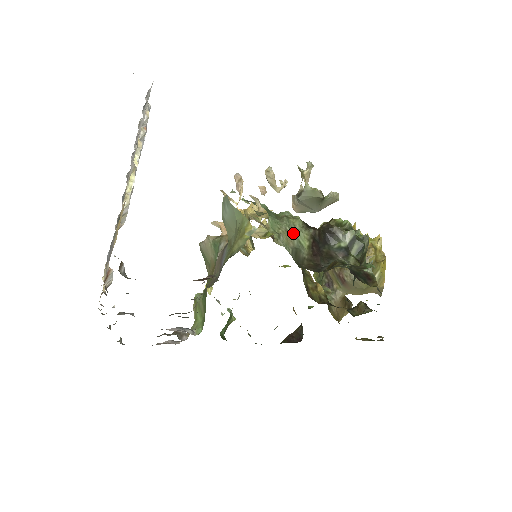
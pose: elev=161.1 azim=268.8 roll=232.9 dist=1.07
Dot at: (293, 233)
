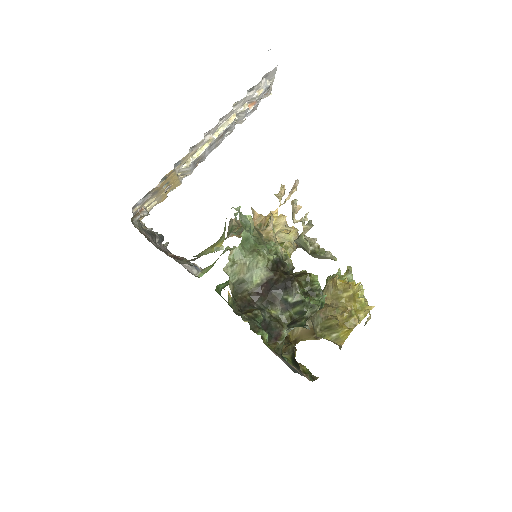
Dot at: (251, 268)
